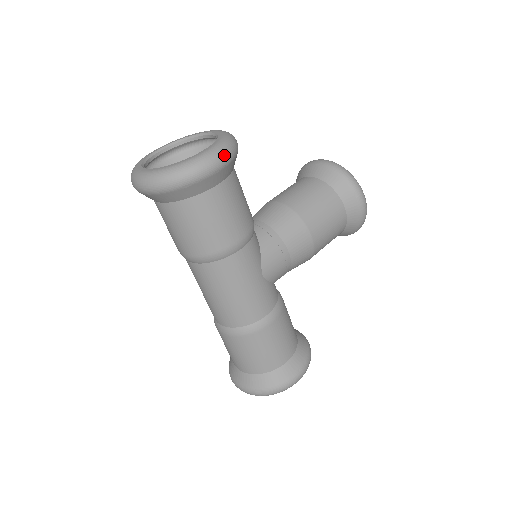
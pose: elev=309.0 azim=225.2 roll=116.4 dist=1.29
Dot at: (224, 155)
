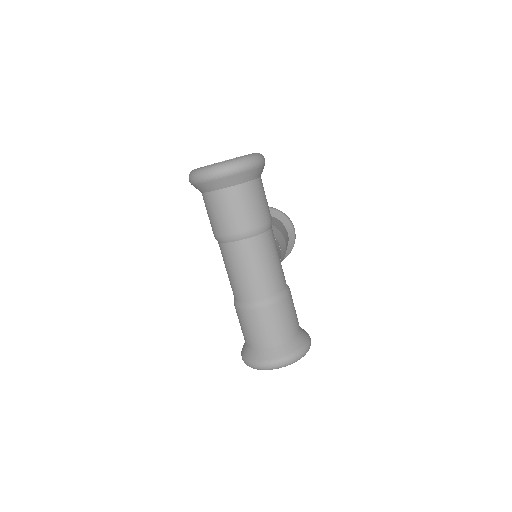
Dot at: occluded
